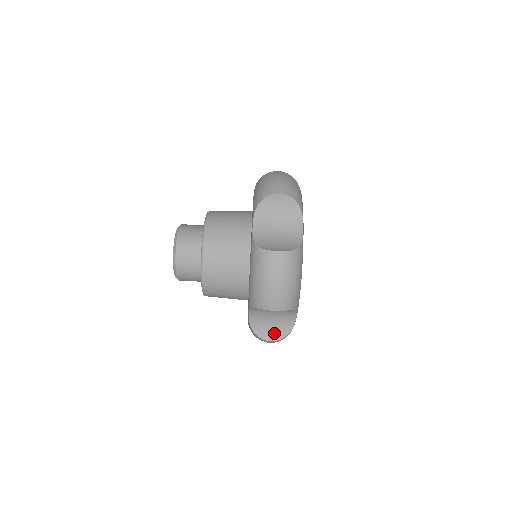
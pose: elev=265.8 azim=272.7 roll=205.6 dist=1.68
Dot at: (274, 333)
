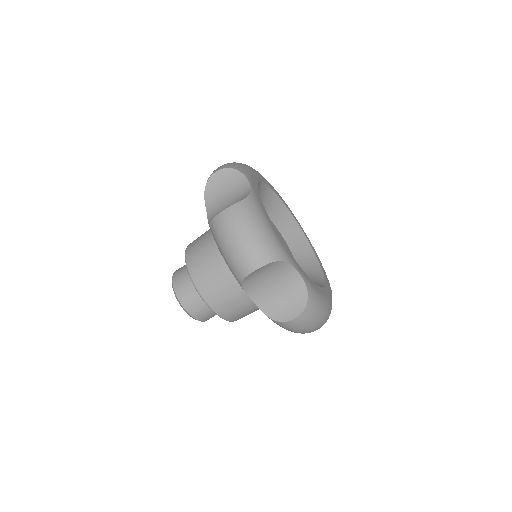
Dot at: occluded
